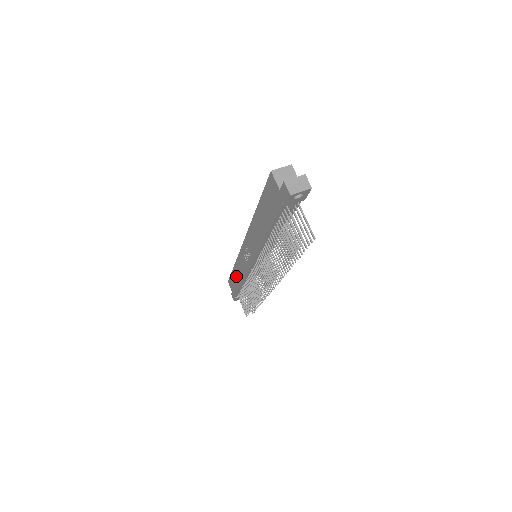
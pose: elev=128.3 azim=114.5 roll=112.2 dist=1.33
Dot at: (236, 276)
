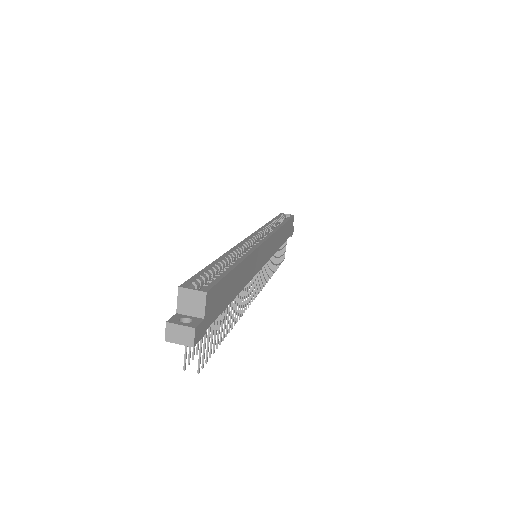
Dot at: occluded
